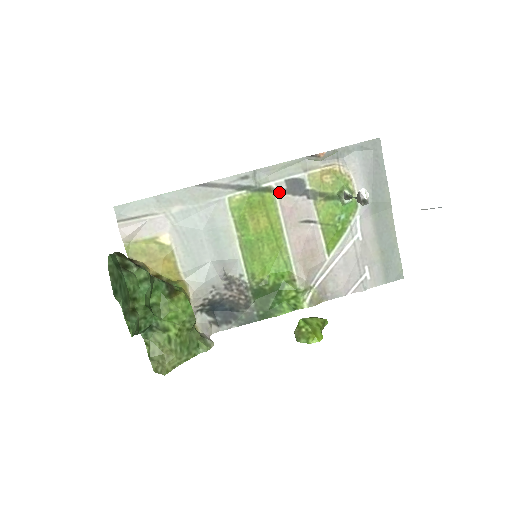
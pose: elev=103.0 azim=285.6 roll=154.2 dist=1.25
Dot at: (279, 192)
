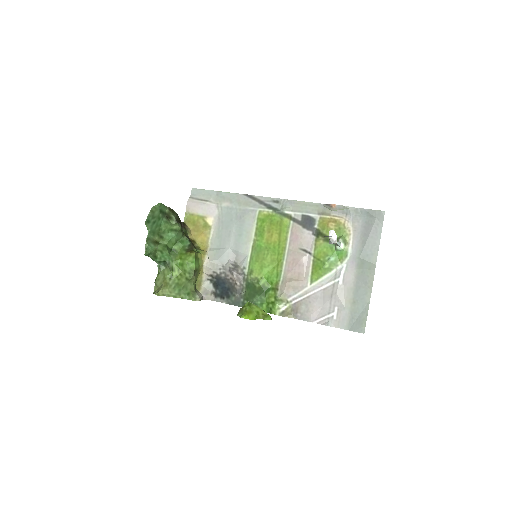
Dot at: (294, 221)
